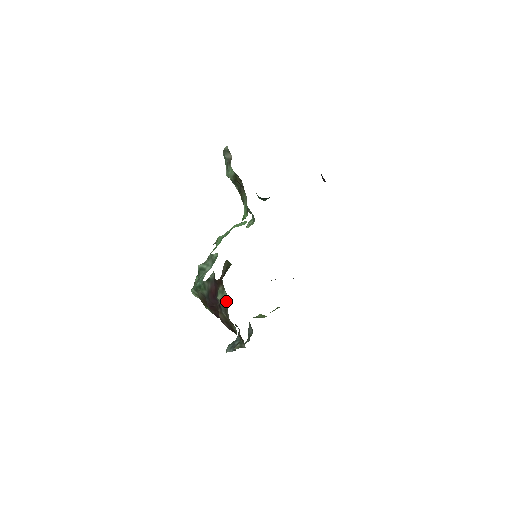
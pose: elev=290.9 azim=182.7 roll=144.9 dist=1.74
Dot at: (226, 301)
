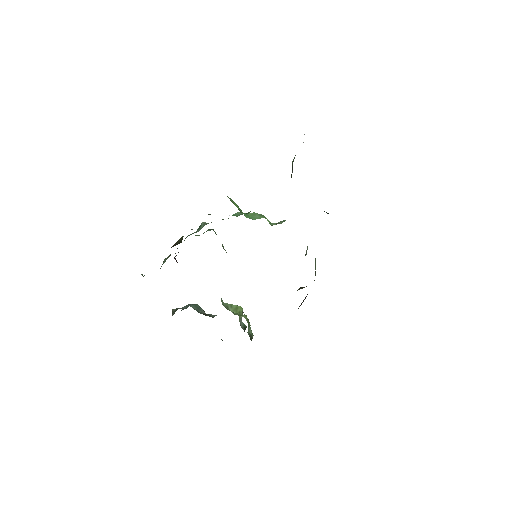
Dot at: occluded
